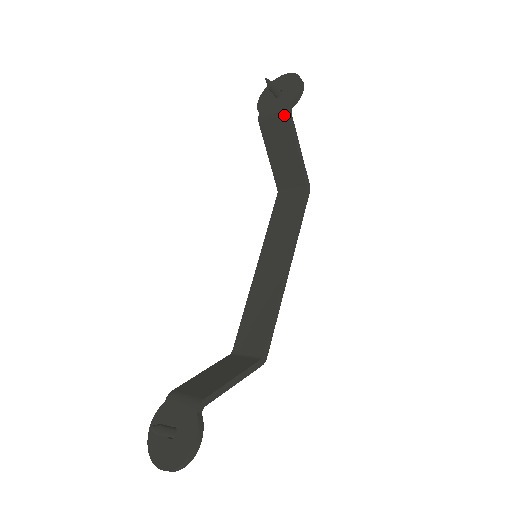
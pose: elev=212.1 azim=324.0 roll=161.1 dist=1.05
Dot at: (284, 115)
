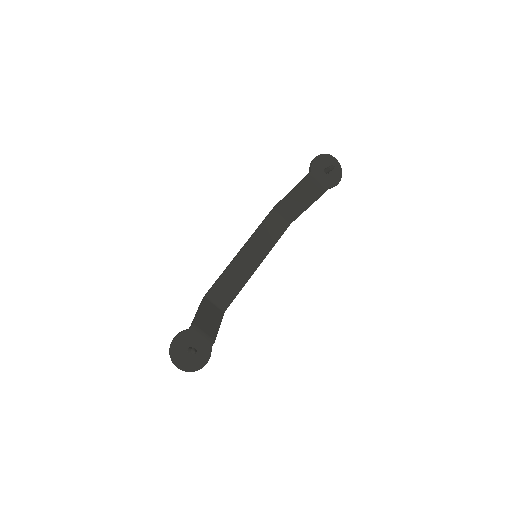
Dot at: (323, 190)
